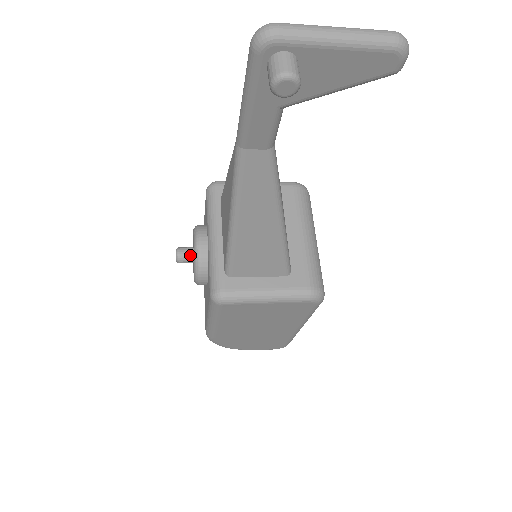
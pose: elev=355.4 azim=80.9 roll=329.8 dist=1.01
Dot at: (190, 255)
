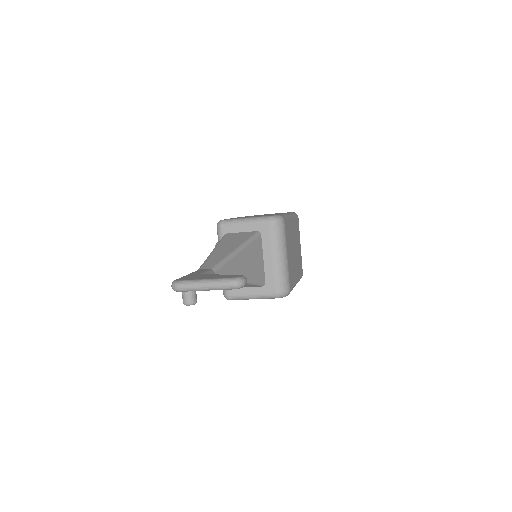
Dot at: occluded
